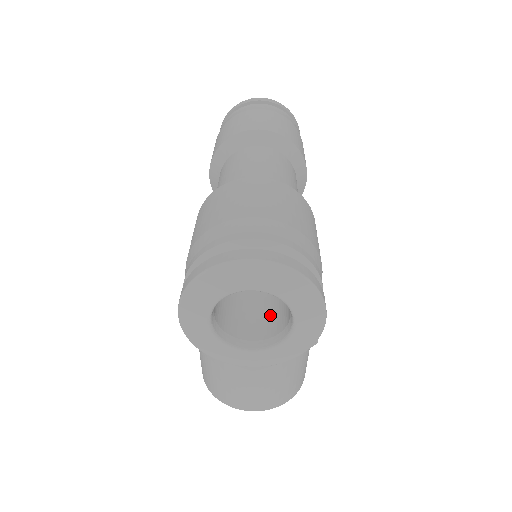
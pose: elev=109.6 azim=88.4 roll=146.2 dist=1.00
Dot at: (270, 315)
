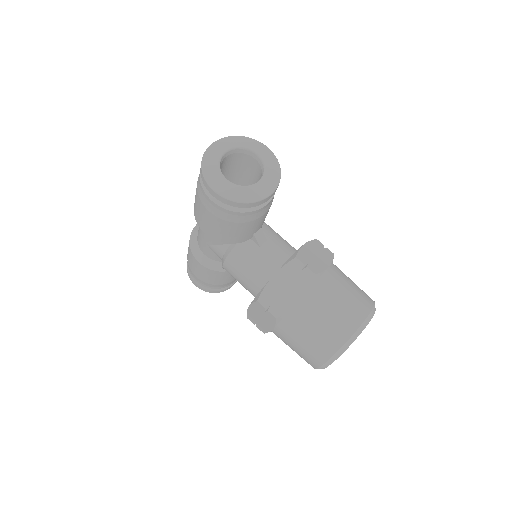
Dot at: occluded
